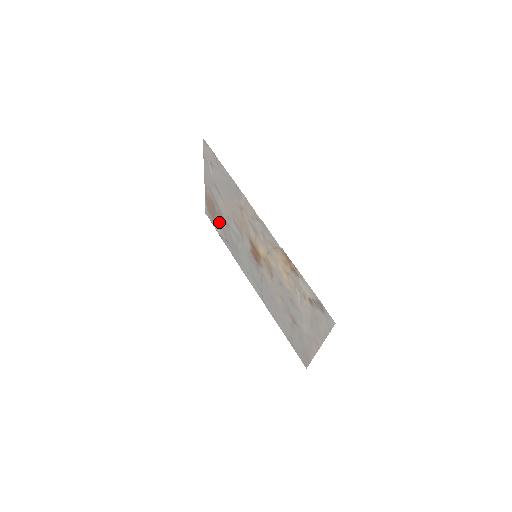
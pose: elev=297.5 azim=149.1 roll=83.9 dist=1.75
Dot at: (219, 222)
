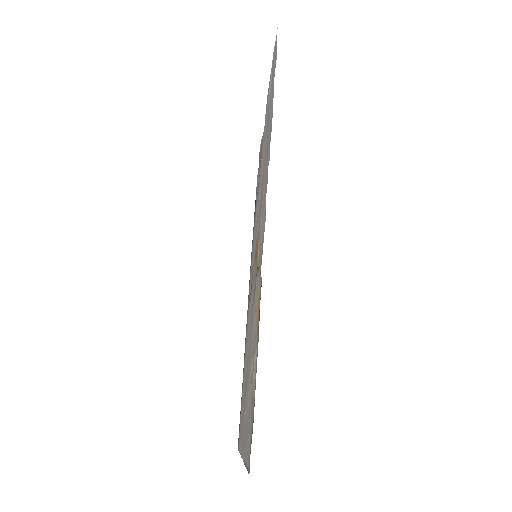
Dot at: (259, 175)
